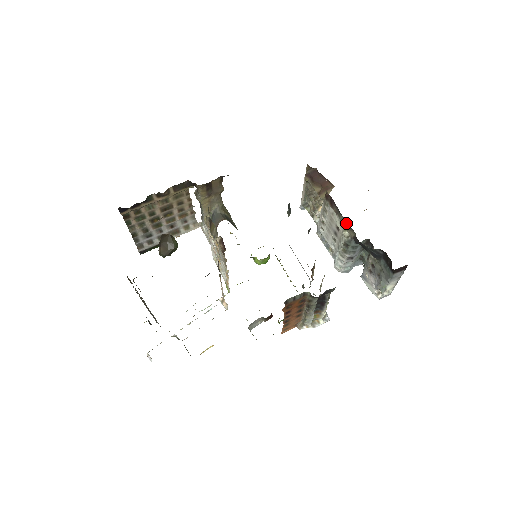
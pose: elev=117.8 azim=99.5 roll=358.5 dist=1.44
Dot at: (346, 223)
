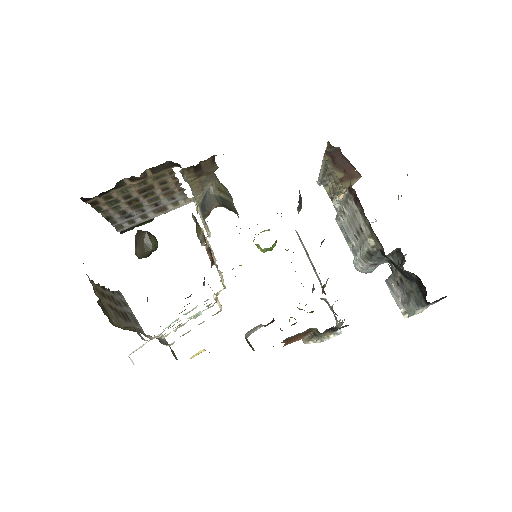
Dot at: (372, 231)
